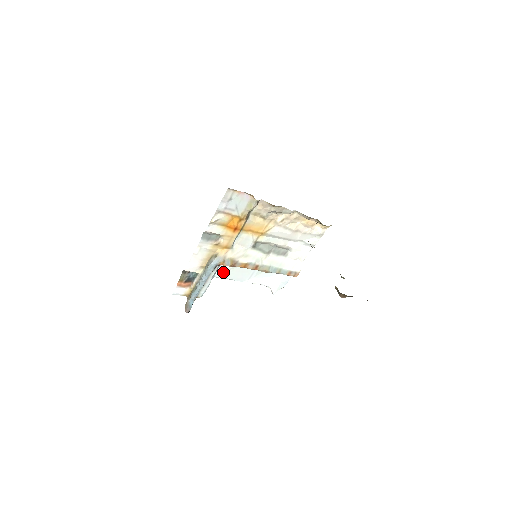
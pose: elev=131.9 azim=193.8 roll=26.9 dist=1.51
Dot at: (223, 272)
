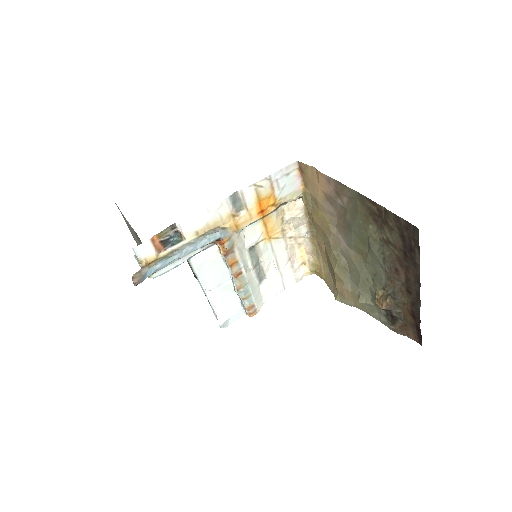
Dot at: (202, 259)
